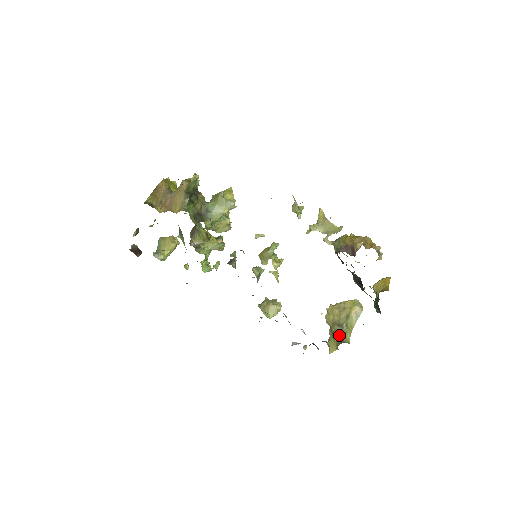
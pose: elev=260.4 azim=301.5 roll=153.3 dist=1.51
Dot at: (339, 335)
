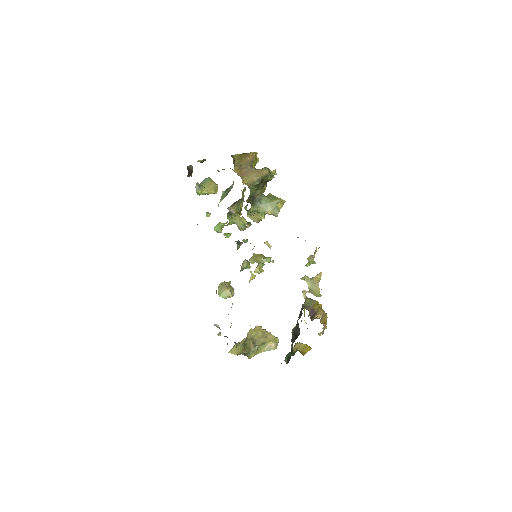
Dot at: (248, 349)
